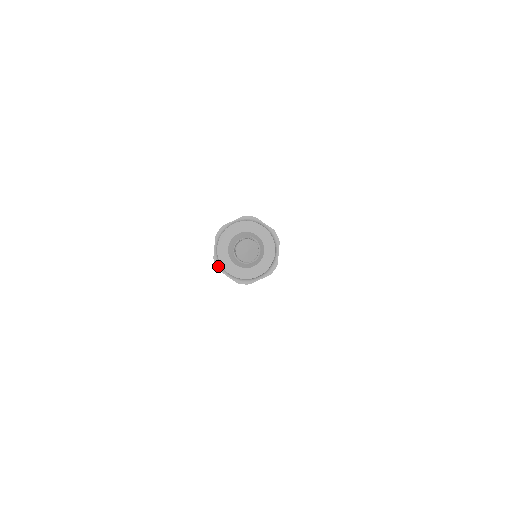
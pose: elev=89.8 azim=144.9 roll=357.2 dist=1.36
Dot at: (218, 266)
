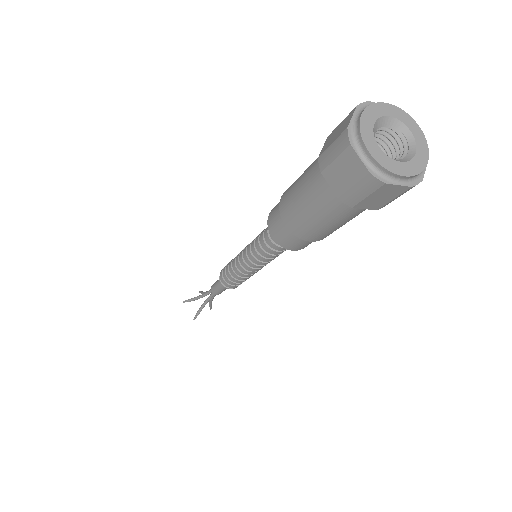
Dot at: (351, 139)
